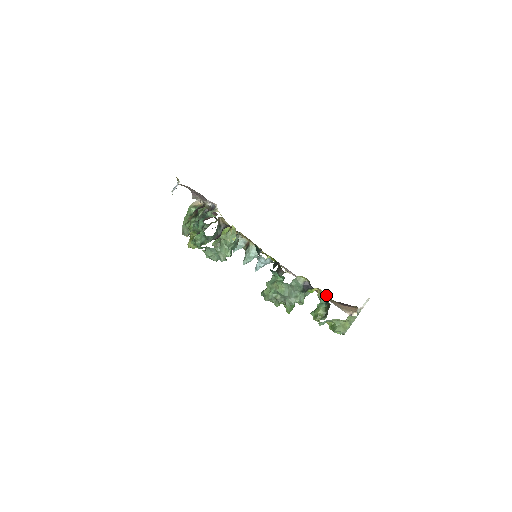
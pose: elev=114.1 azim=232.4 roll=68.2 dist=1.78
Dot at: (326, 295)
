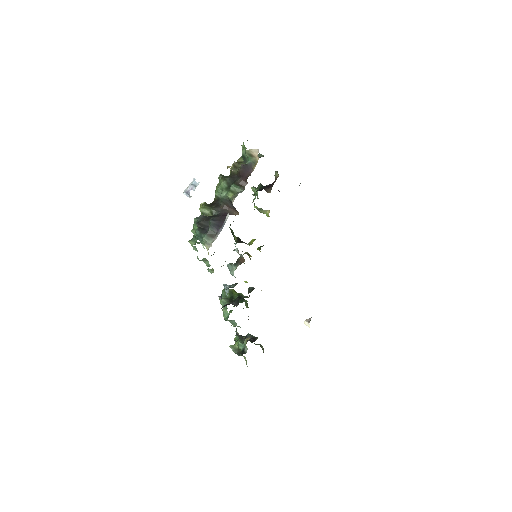
Dot at: (247, 348)
